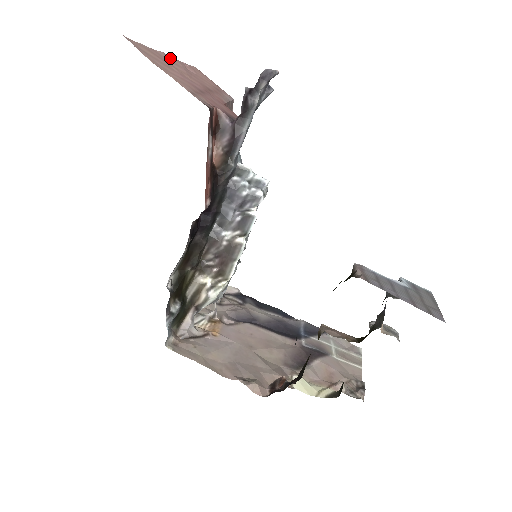
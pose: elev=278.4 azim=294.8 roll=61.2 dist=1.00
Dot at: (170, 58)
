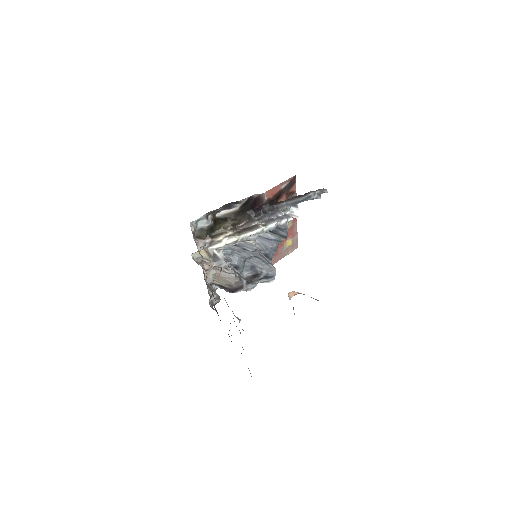
Dot at: occluded
